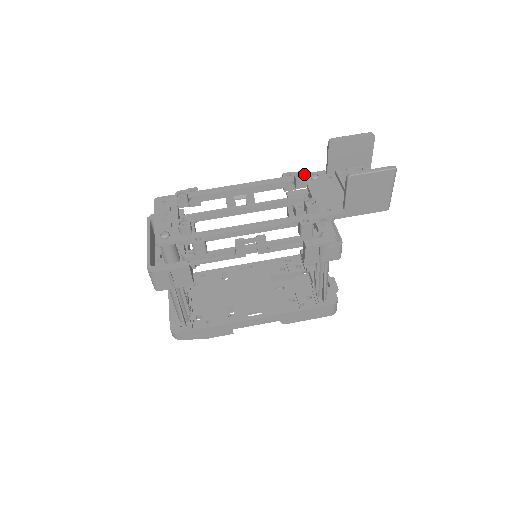
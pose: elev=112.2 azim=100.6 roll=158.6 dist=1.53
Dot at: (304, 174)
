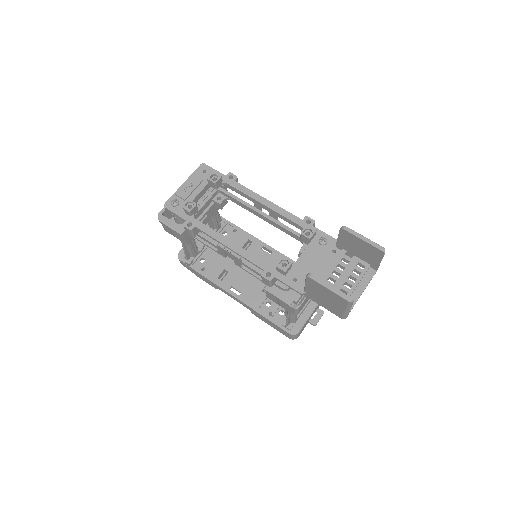
Dot at: (312, 233)
